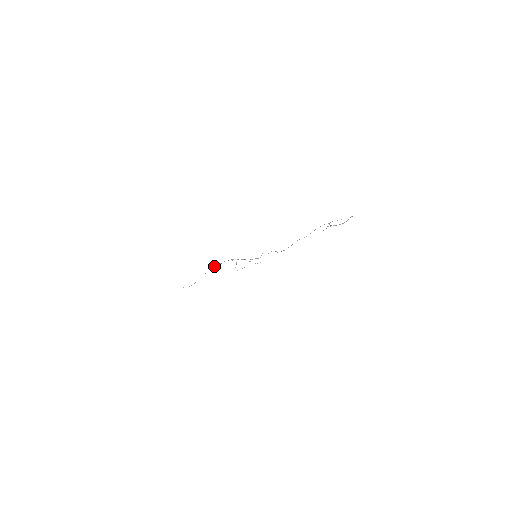
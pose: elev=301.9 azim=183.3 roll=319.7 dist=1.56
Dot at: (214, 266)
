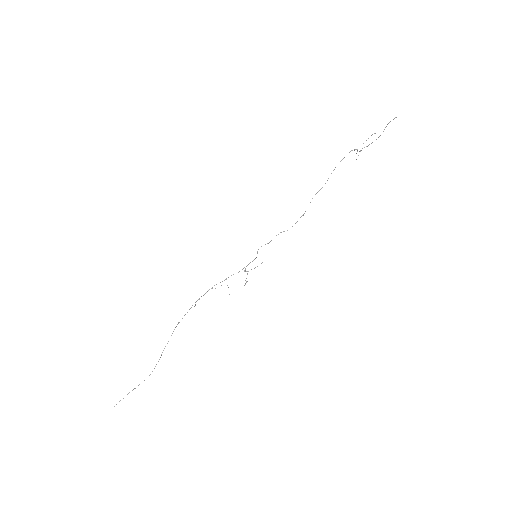
Dot at: (182, 318)
